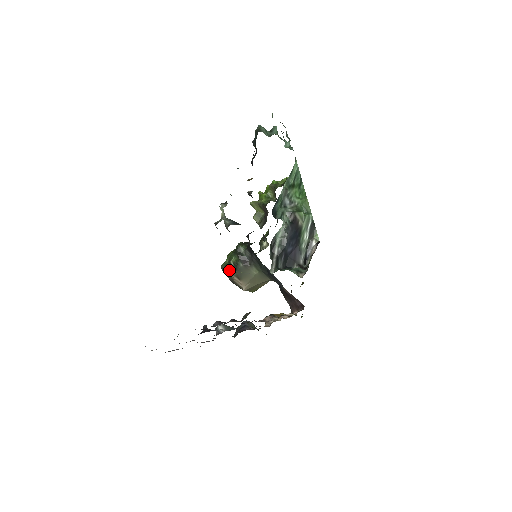
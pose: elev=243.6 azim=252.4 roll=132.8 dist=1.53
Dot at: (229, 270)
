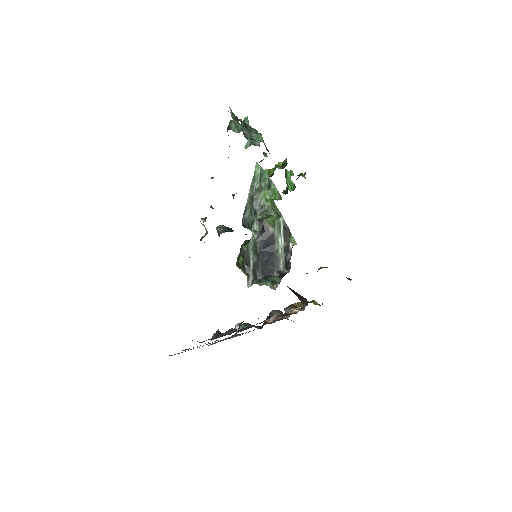
Dot at: occluded
